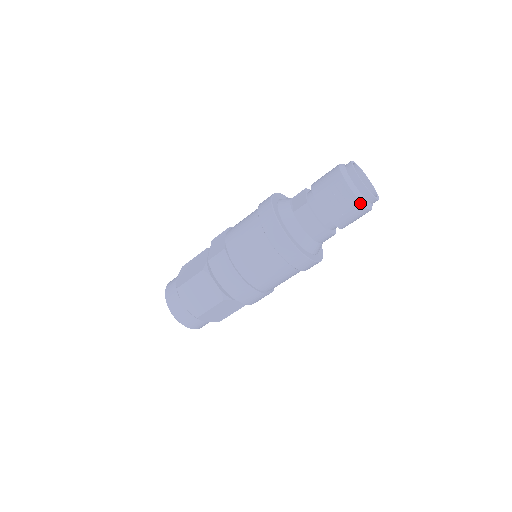
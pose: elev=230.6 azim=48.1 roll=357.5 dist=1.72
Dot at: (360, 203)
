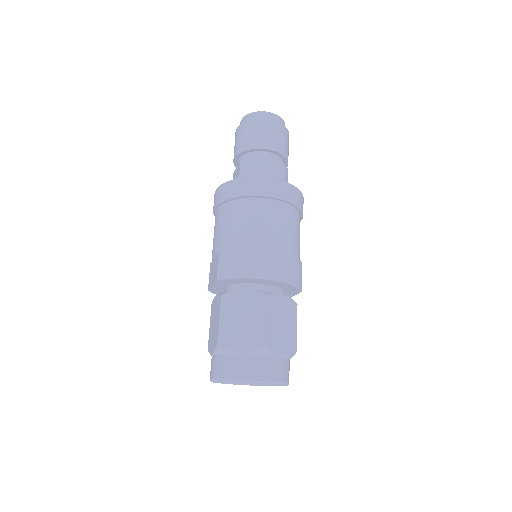
Dot at: (273, 121)
